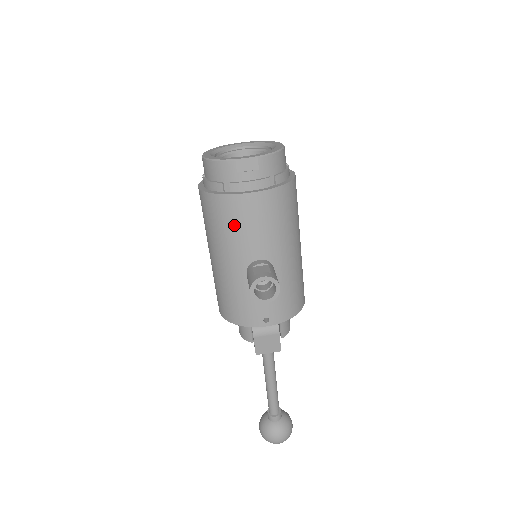
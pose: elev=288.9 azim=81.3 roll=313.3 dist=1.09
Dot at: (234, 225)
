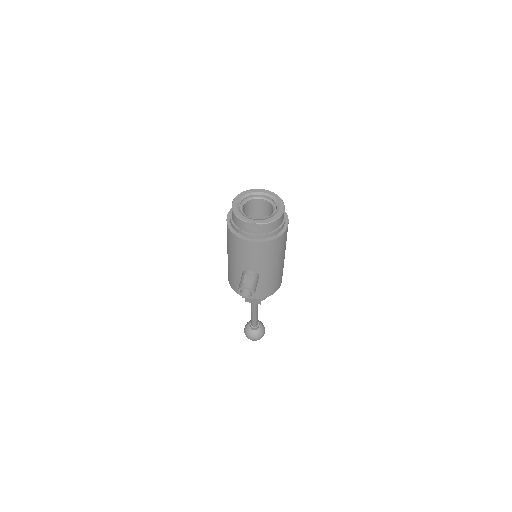
Dot at: (239, 251)
